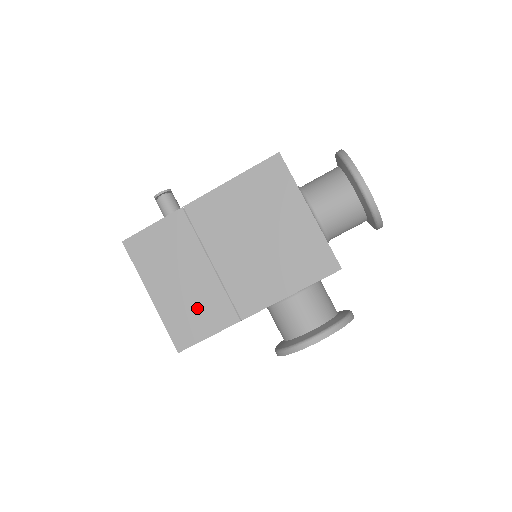
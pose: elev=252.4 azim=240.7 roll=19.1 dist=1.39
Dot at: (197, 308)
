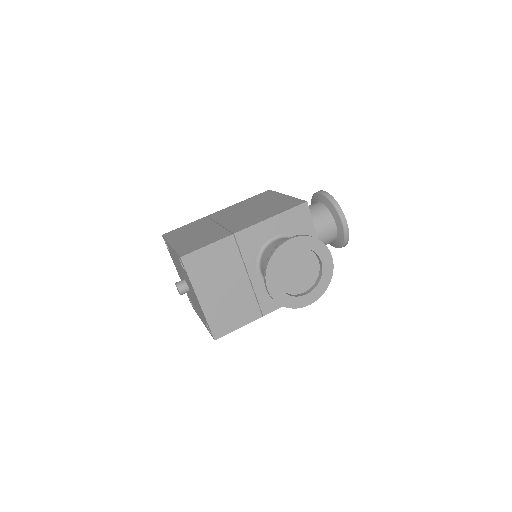
Dot at: (202, 239)
